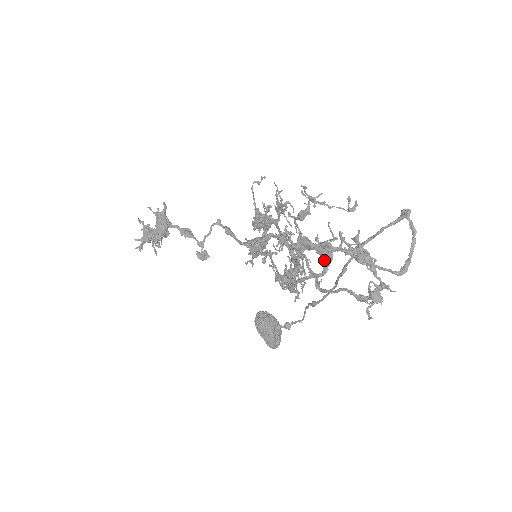
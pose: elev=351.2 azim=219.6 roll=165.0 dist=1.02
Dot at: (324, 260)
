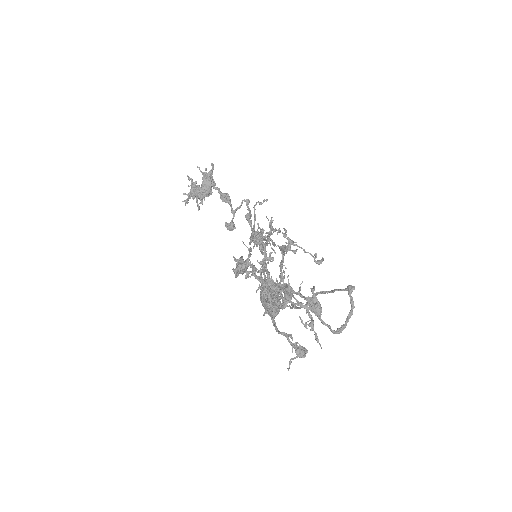
Dot at: occluded
